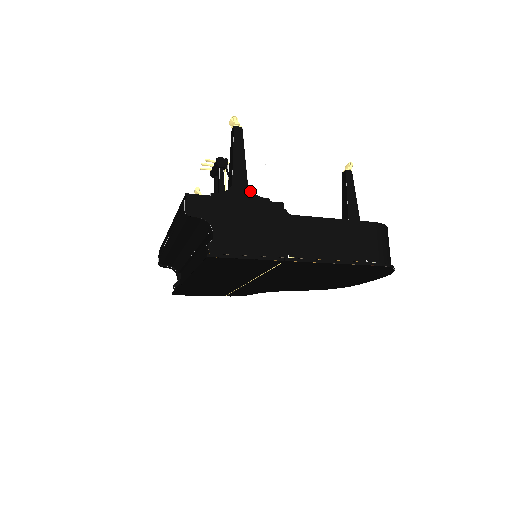
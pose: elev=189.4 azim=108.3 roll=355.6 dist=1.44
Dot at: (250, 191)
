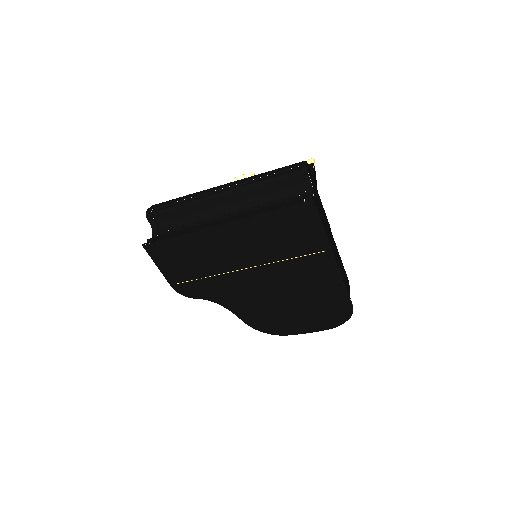
Dot at: occluded
